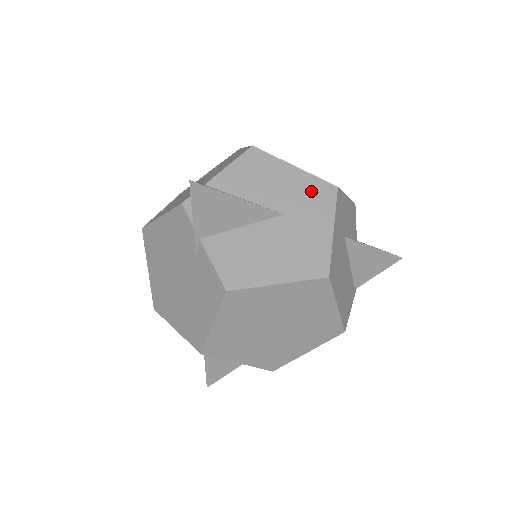
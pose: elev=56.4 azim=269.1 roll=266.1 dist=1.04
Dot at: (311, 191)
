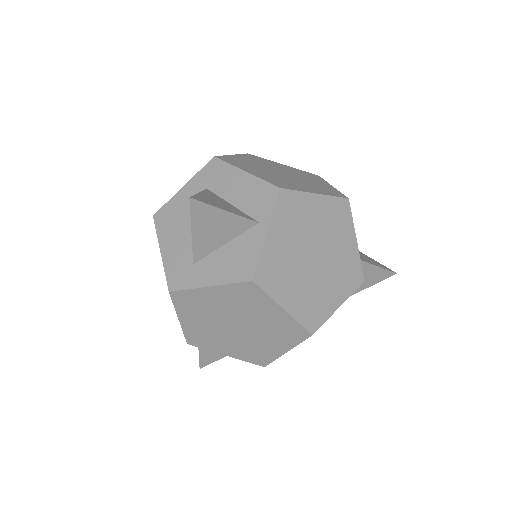
Dot at: occluded
